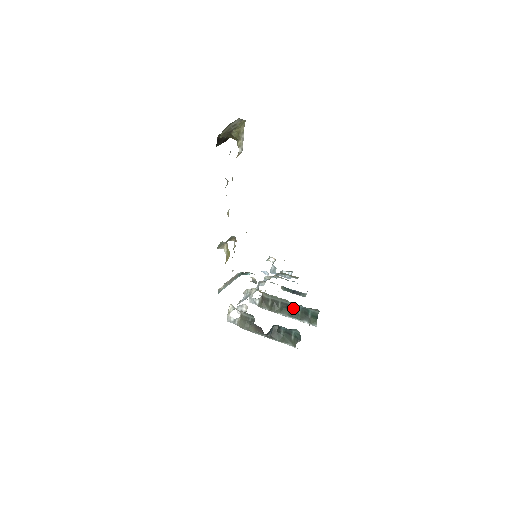
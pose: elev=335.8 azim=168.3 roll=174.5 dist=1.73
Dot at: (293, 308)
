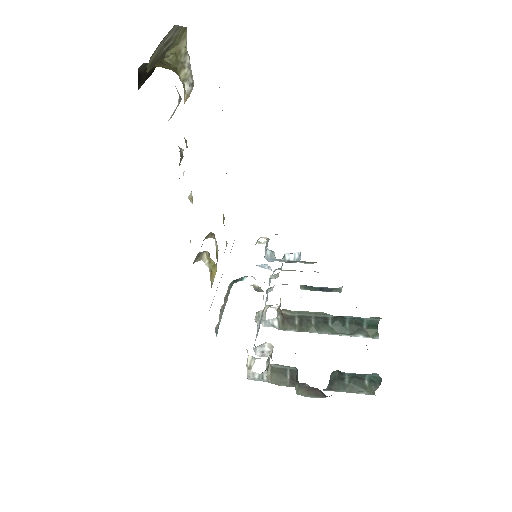
Dot at: (335, 320)
